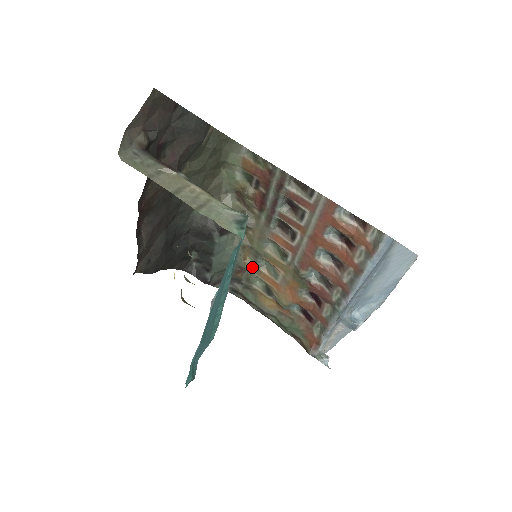
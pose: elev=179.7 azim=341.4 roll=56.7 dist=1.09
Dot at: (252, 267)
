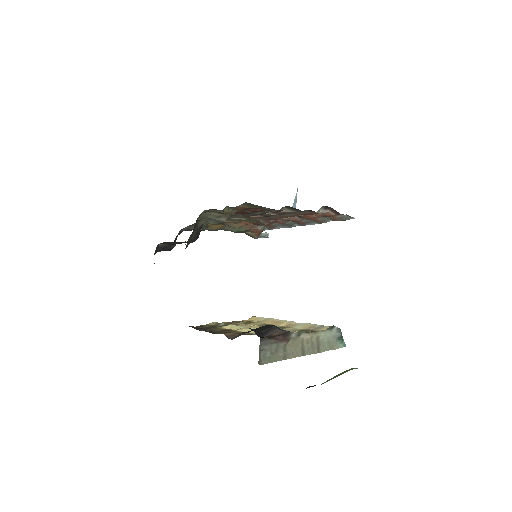
Dot at: (211, 223)
